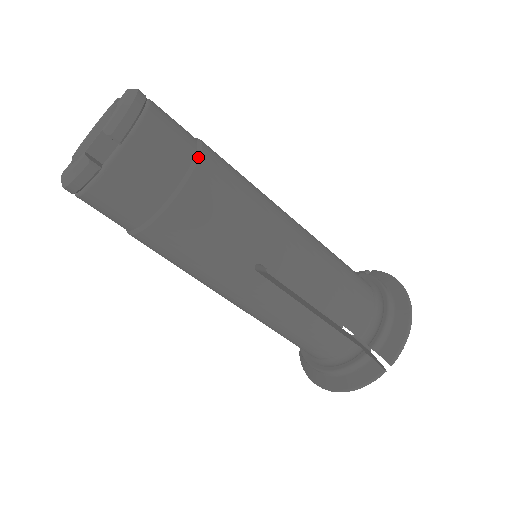
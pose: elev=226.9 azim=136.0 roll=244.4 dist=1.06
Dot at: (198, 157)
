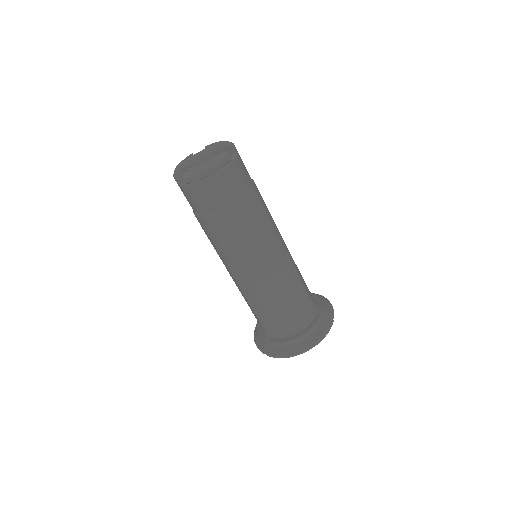
Dot at: occluded
